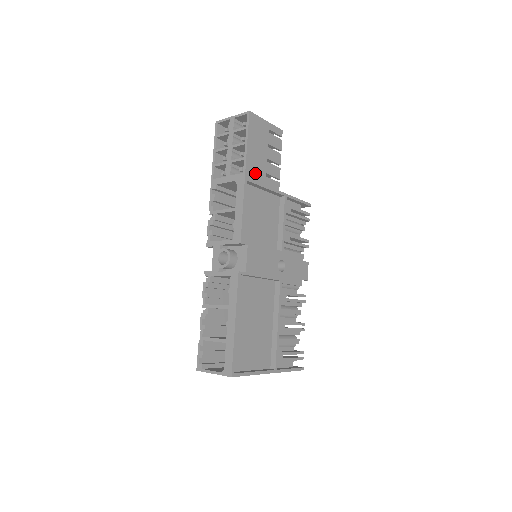
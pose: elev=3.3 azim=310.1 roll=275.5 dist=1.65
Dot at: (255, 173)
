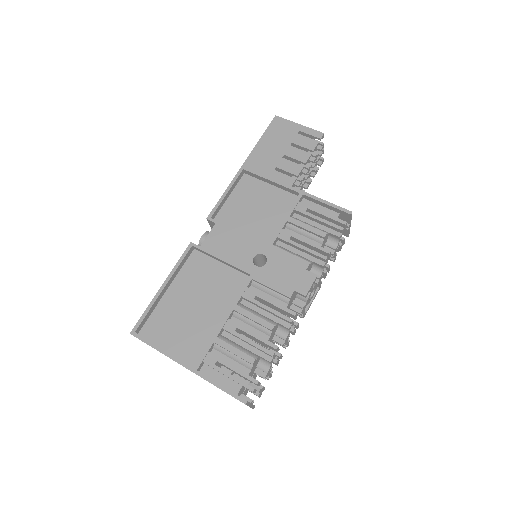
Dot at: (259, 165)
